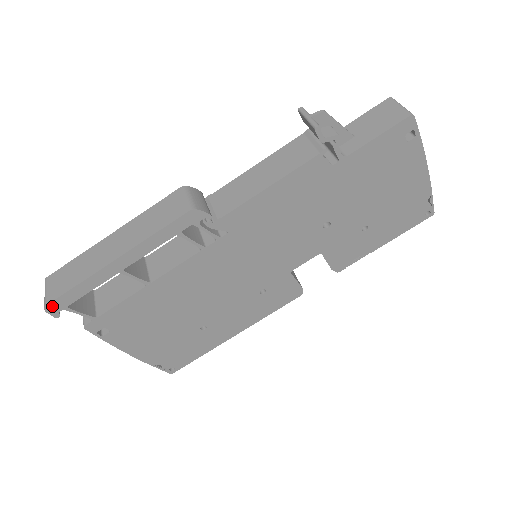
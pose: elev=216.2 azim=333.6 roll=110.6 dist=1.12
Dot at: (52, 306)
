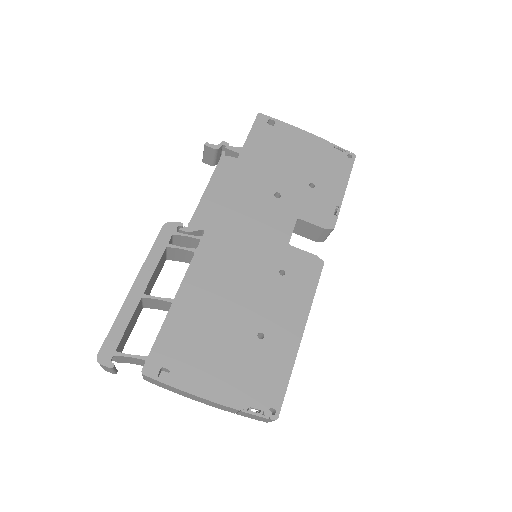
Dot at: (102, 355)
